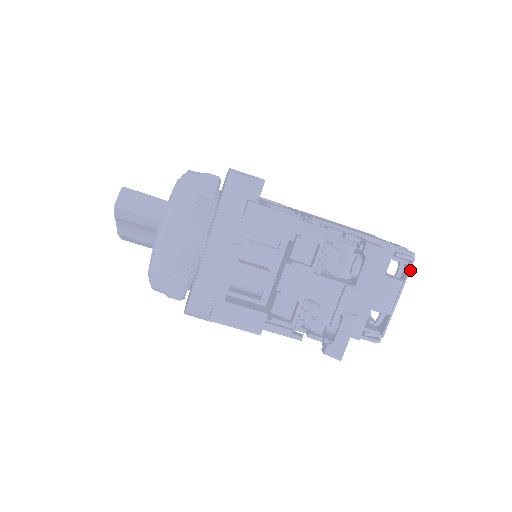
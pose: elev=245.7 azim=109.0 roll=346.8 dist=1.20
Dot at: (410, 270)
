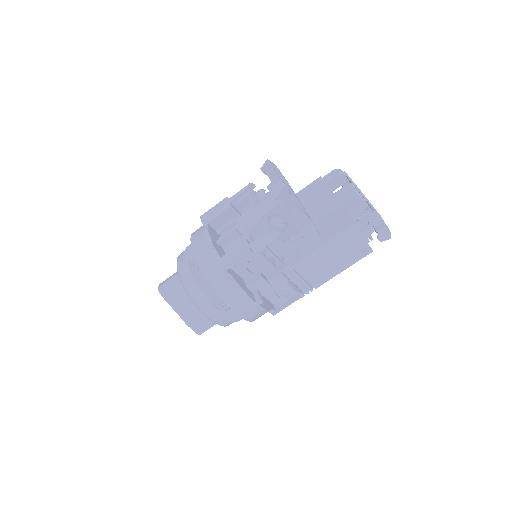
Dot at: (349, 177)
